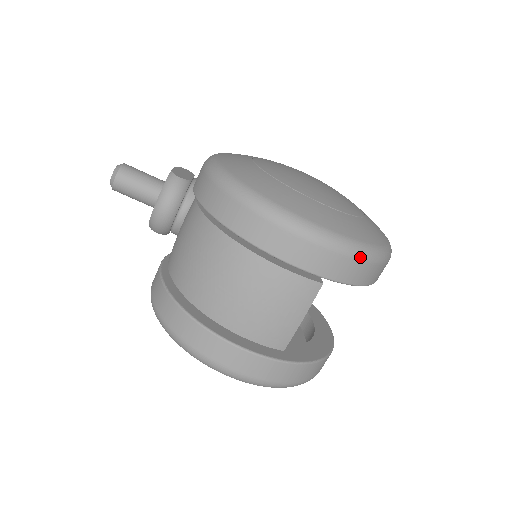
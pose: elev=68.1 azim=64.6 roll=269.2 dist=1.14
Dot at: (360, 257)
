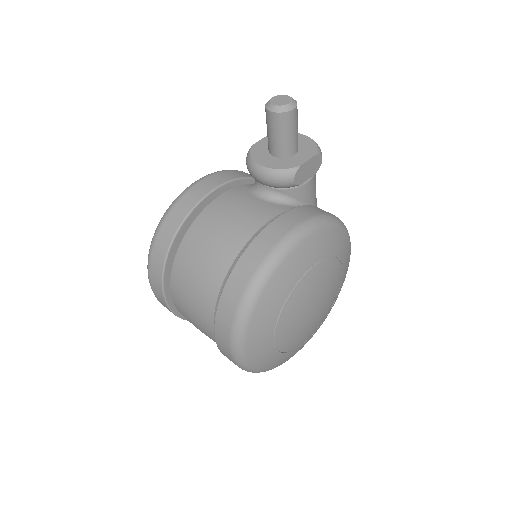
Dot at: occluded
